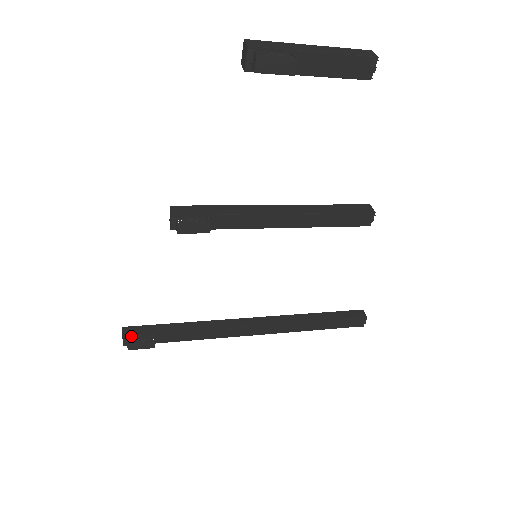
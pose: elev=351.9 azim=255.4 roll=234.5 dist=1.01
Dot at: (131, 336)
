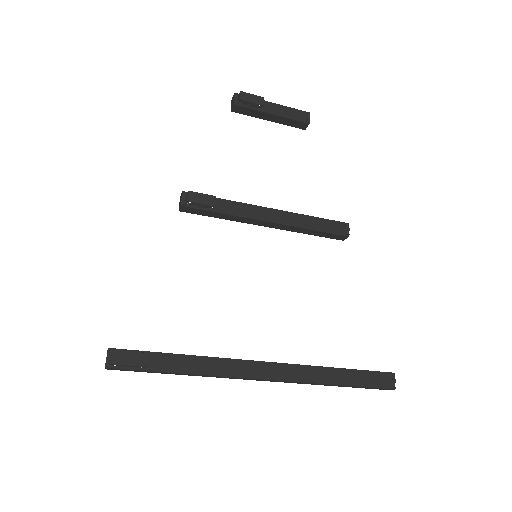
Dot at: (119, 349)
